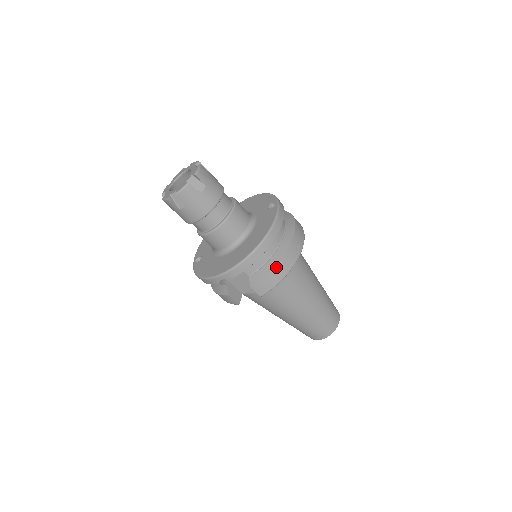
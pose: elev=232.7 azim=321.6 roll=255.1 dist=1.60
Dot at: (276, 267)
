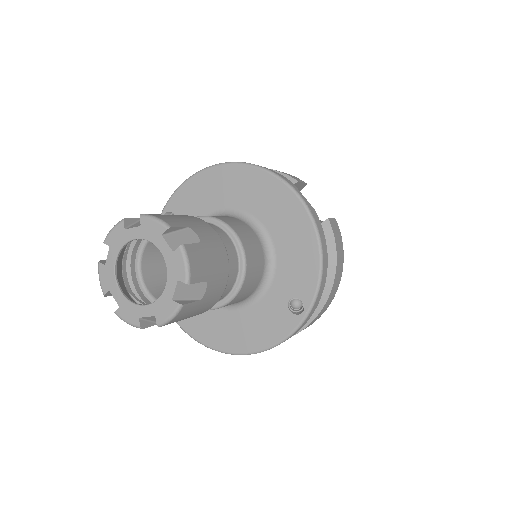
Dot at: occluded
